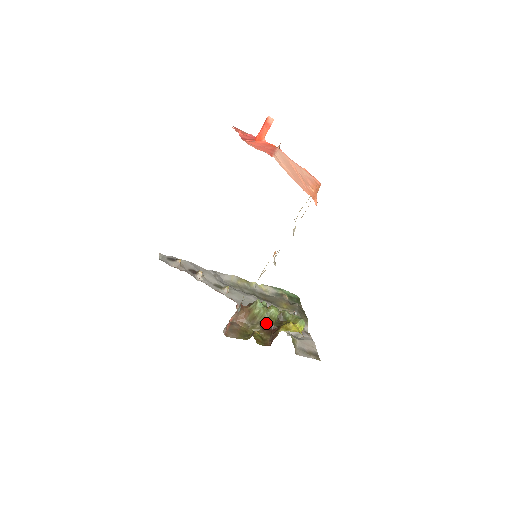
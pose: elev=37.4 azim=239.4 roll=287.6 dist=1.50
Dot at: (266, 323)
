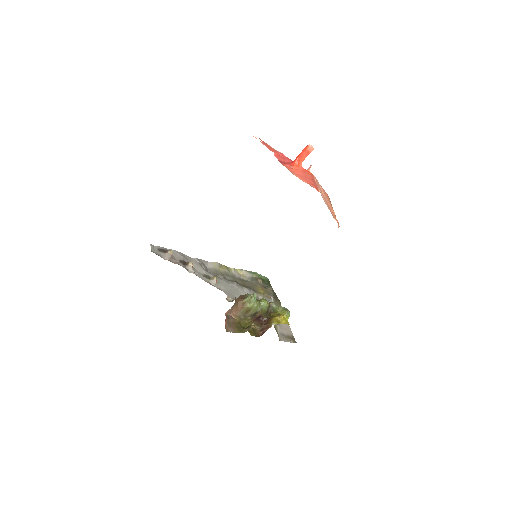
Dot at: (257, 315)
